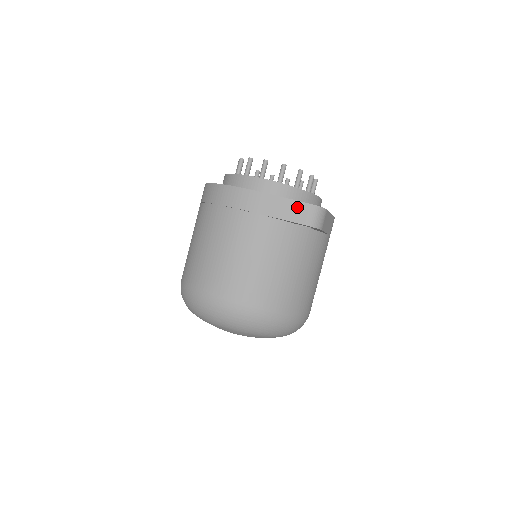
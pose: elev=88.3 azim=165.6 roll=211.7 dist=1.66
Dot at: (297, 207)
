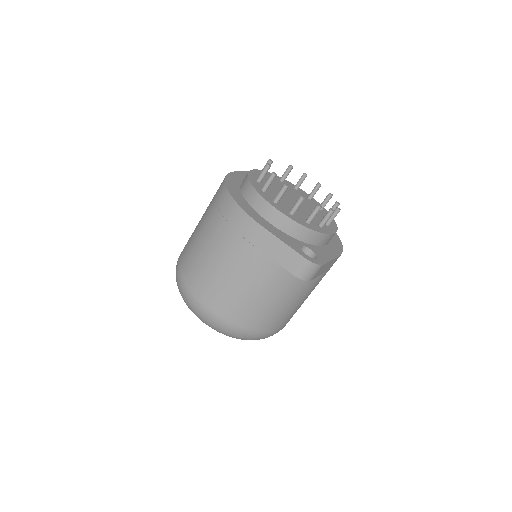
Dot at: (292, 256)
